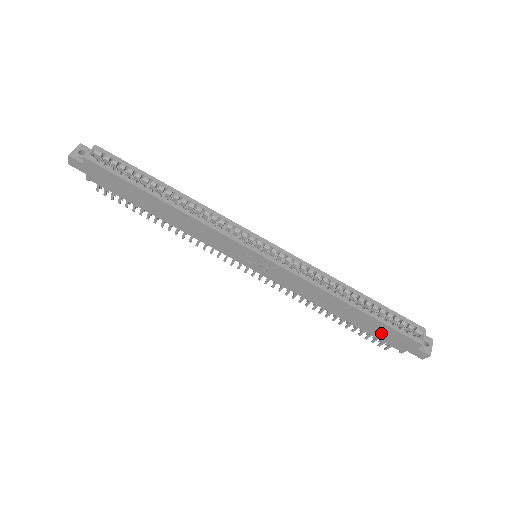
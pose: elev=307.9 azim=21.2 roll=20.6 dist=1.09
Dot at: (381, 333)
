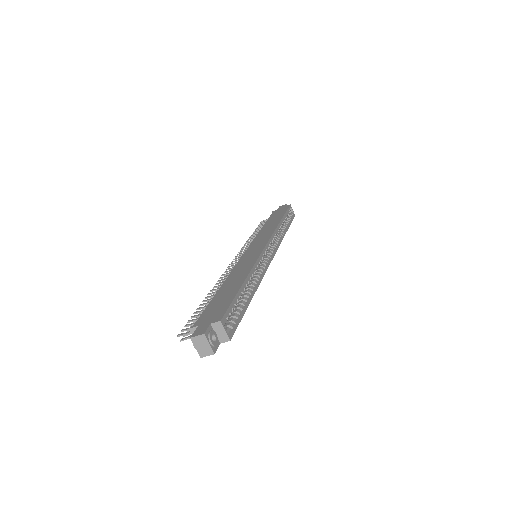
Dot at: occluded
